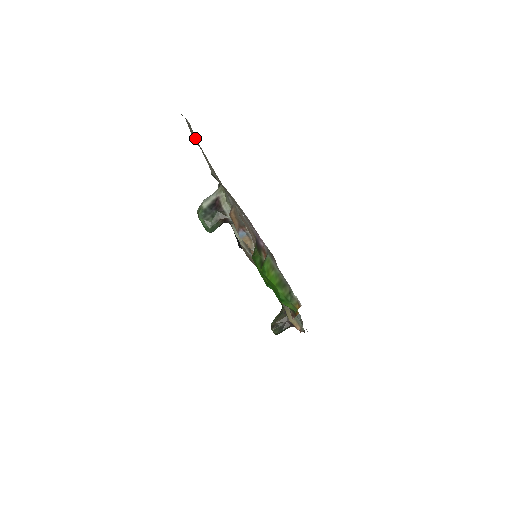
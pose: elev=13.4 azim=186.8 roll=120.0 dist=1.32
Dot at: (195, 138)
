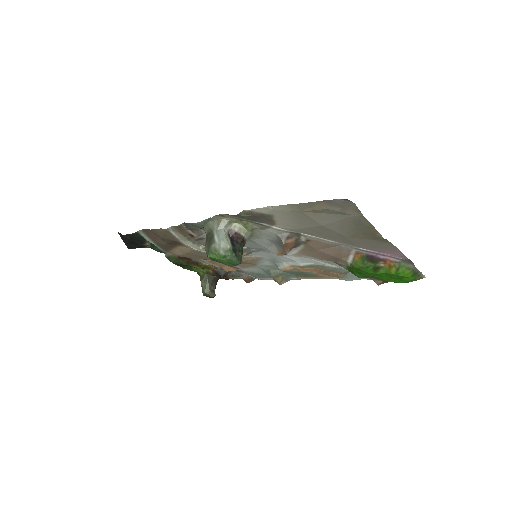
Dot at: (350, 212)
